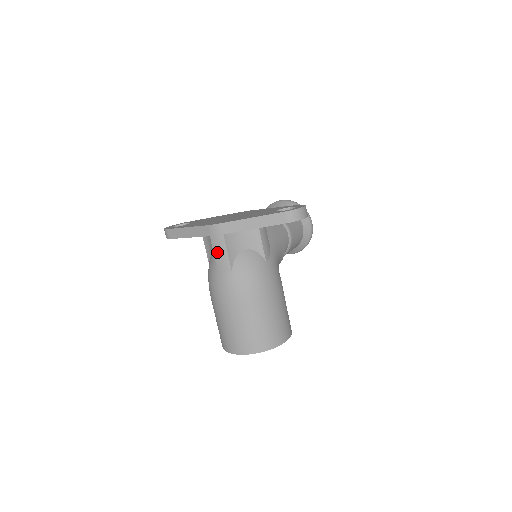
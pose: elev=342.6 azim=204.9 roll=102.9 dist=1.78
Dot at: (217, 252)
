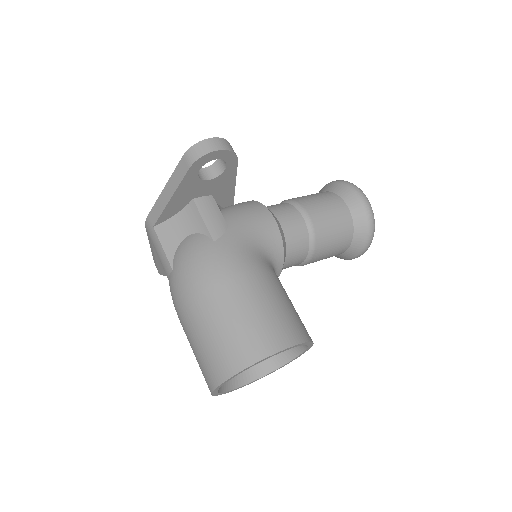
Dot at: (158, 253)
